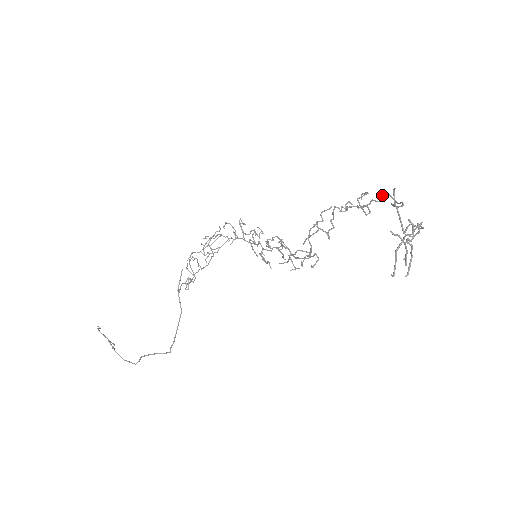
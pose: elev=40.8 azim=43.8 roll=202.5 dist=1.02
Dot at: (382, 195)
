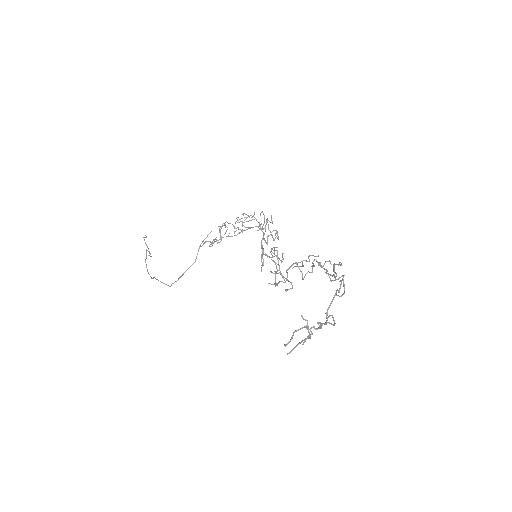
Dot at: (341, 276)
